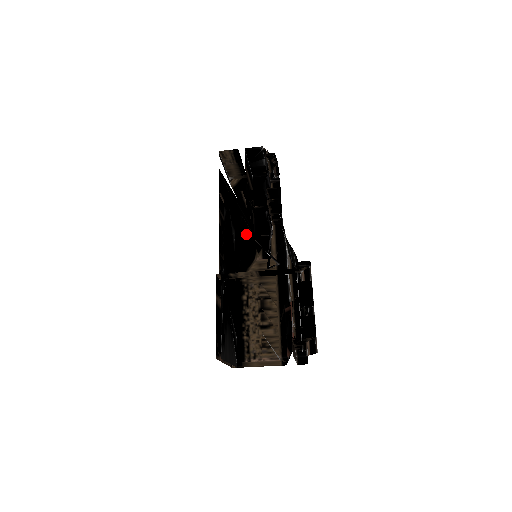
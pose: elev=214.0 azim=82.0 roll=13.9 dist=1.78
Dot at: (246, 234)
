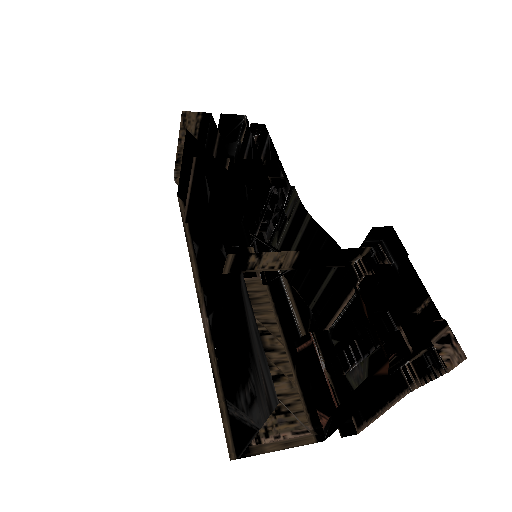
Dot at: occluded
